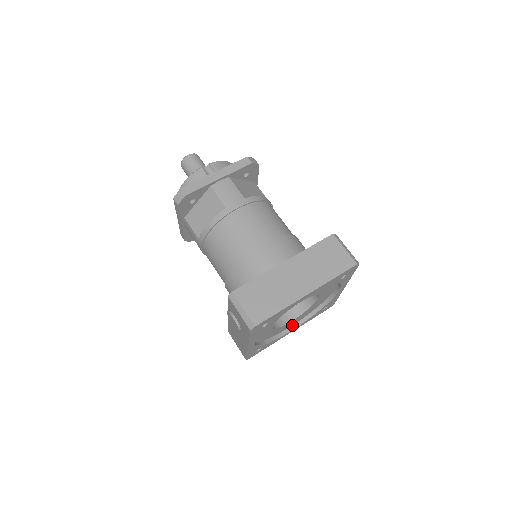
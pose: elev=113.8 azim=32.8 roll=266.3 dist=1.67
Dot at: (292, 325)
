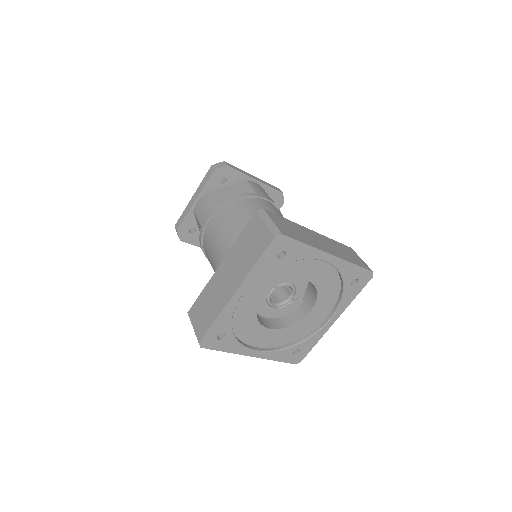
Dot at: (329, 313)
